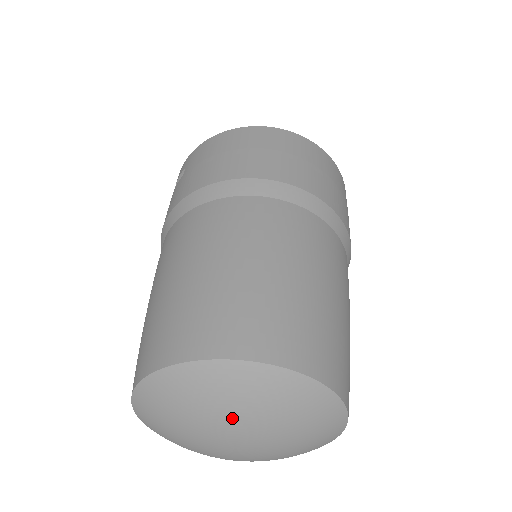
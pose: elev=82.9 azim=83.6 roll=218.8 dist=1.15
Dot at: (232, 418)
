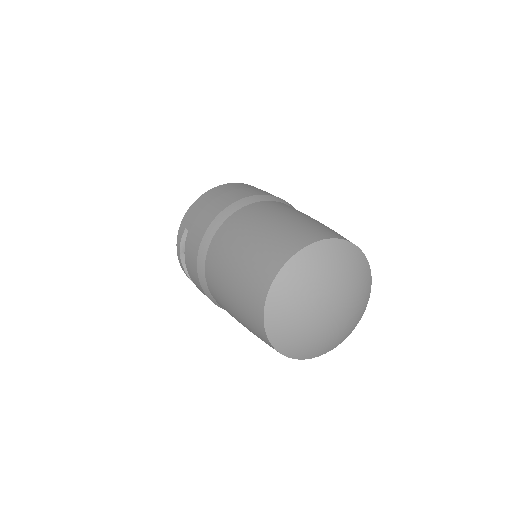
Dot at: (324, 282)
